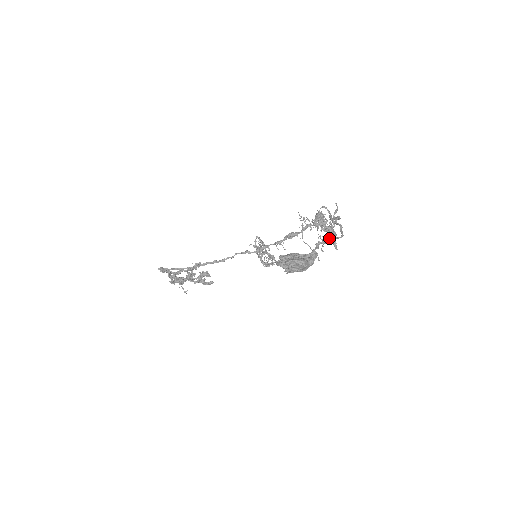
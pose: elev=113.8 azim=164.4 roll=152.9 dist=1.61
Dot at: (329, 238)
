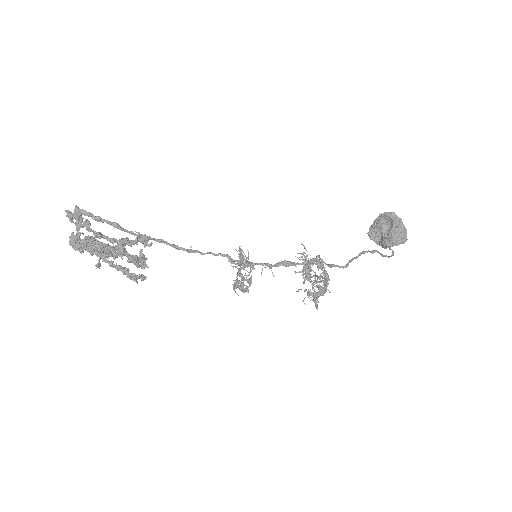
Dot at: occluded
